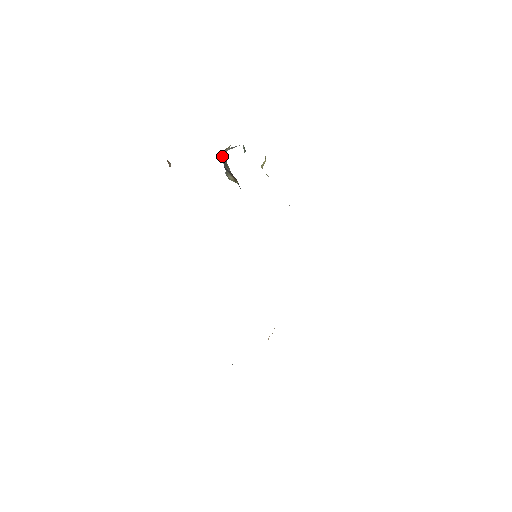
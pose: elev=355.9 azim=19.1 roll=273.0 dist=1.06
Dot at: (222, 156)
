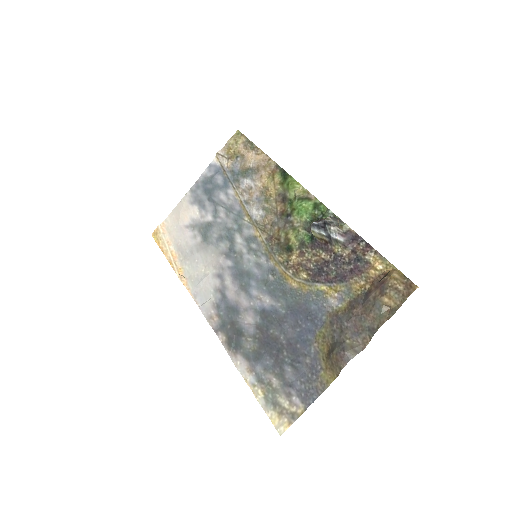
Dot at: (334, 229)
